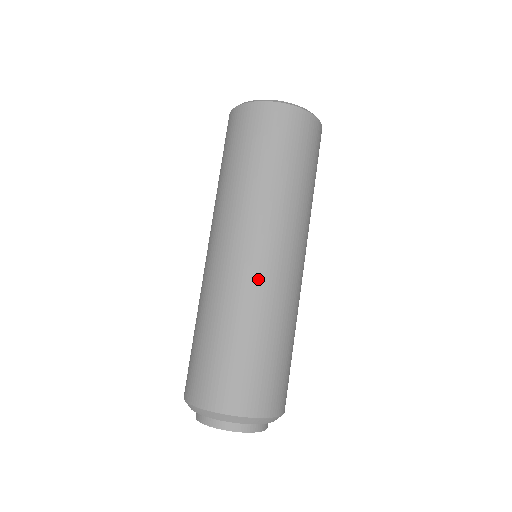
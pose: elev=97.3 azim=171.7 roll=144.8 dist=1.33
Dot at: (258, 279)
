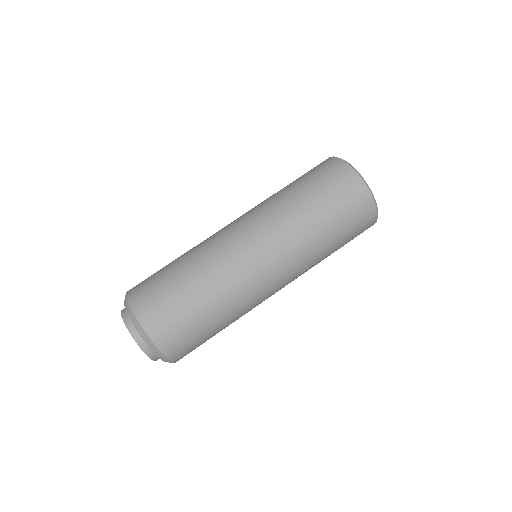
Dot at: (259, 296)
